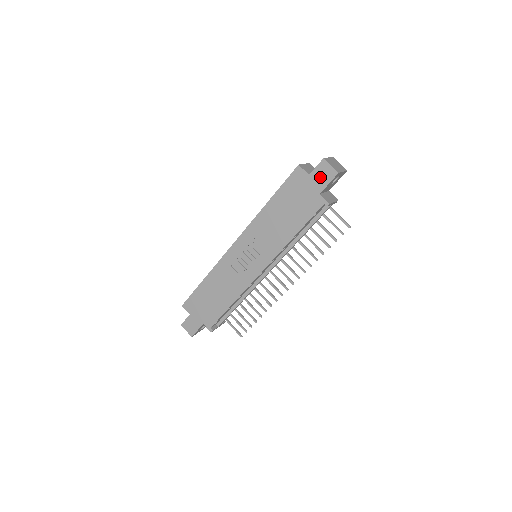
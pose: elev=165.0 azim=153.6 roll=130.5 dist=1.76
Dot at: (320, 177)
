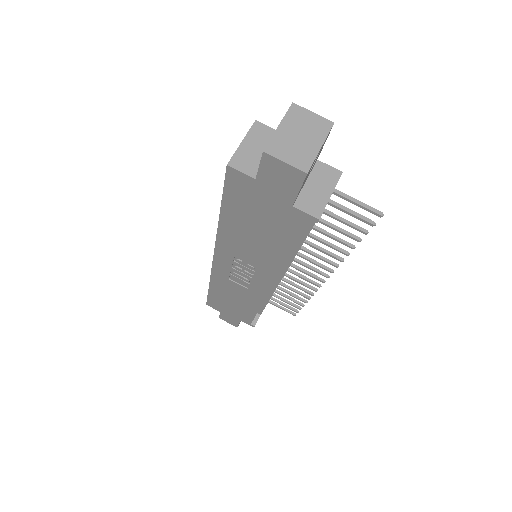
Dot at: (277, 182)
